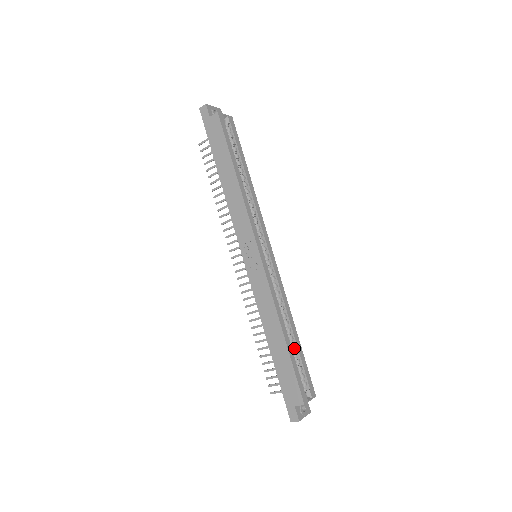
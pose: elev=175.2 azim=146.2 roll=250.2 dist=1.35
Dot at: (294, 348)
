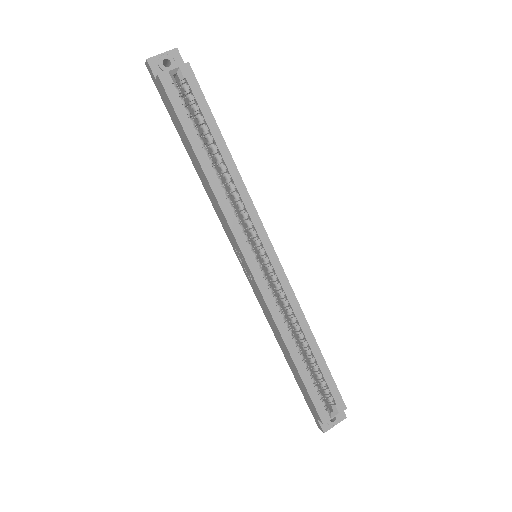
Dot at: (313, 362)
